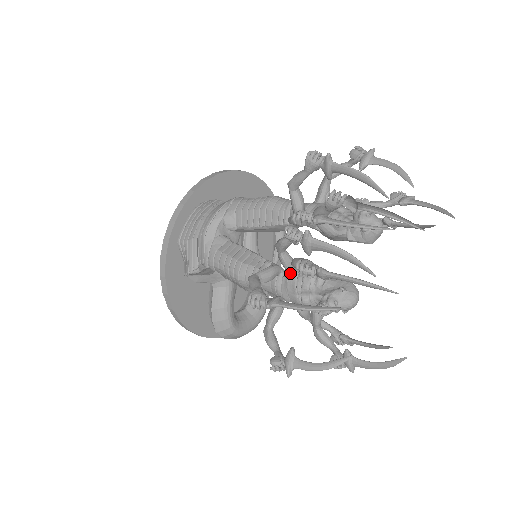
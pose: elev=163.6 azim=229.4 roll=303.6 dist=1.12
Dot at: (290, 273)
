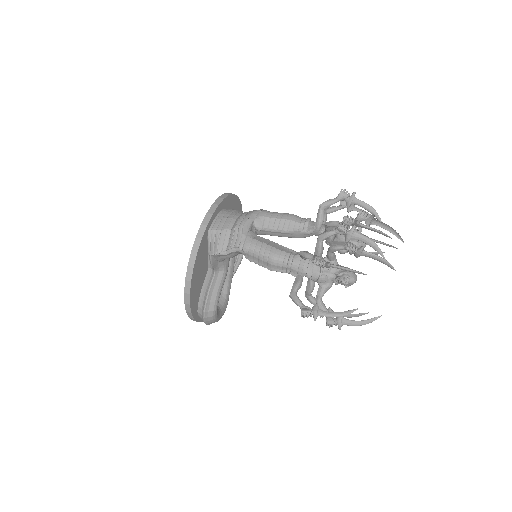
Dot at: occluded
